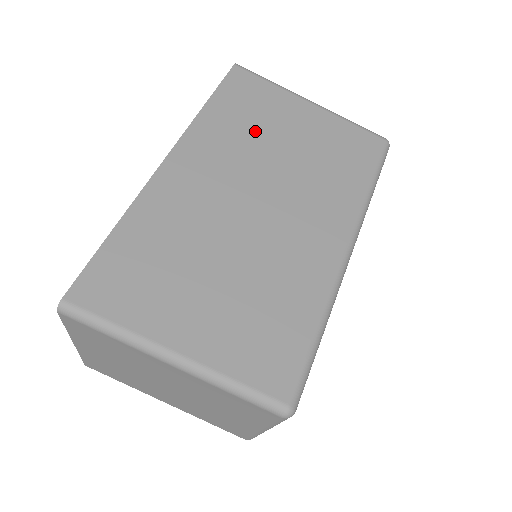
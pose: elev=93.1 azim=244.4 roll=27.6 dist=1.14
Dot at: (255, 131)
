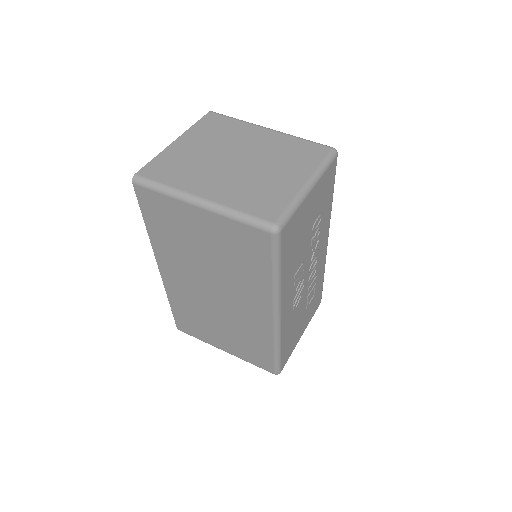
Dot at: occluded
